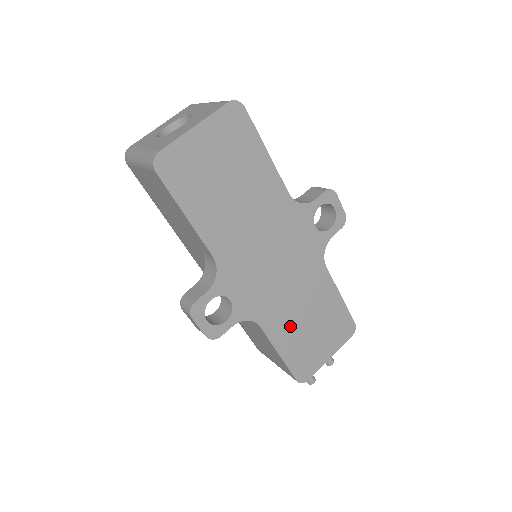
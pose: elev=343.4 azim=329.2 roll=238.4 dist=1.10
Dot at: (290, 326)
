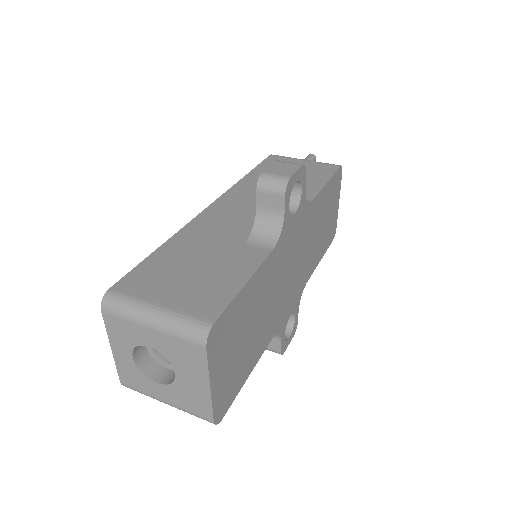
Dot at: (317, 248)
